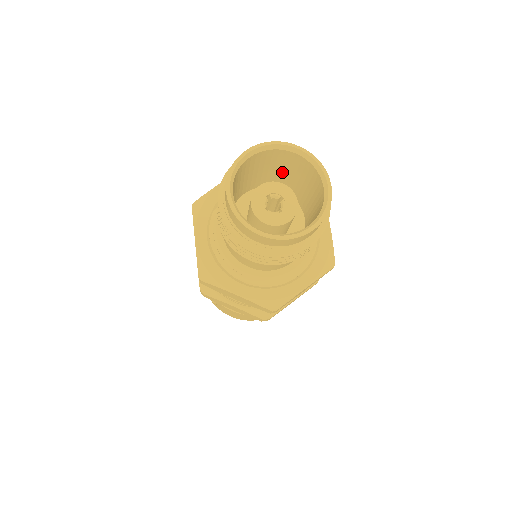
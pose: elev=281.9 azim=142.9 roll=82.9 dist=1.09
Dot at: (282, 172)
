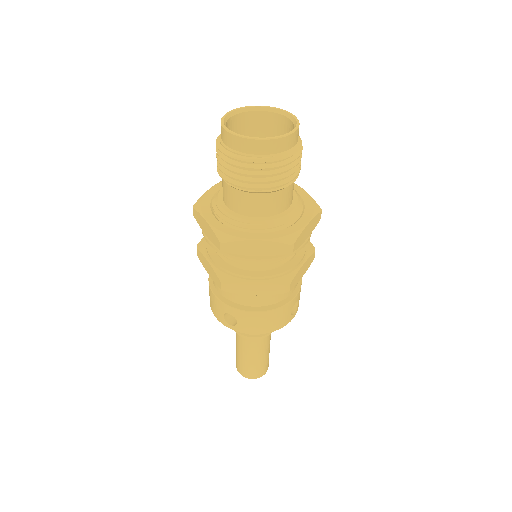
Dot at: occluded
